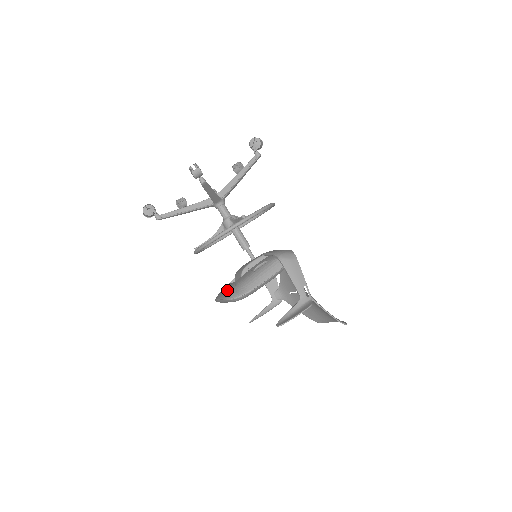
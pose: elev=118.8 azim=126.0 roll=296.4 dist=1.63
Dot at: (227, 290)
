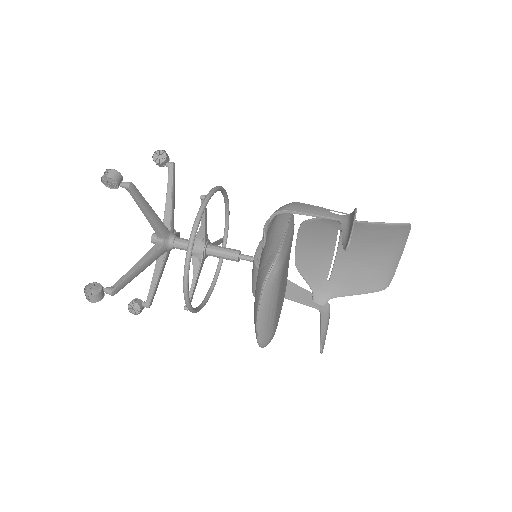
Dot at: (256, 286)
